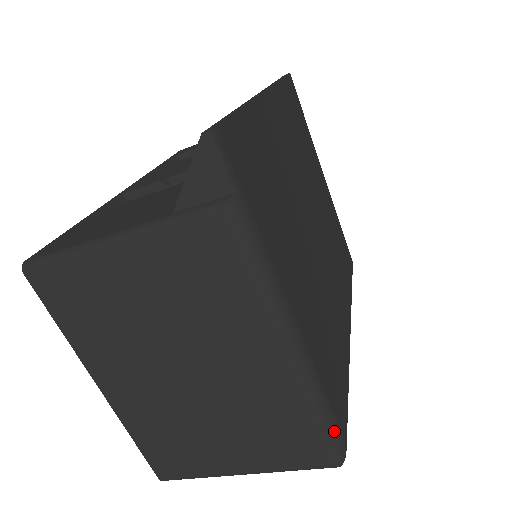
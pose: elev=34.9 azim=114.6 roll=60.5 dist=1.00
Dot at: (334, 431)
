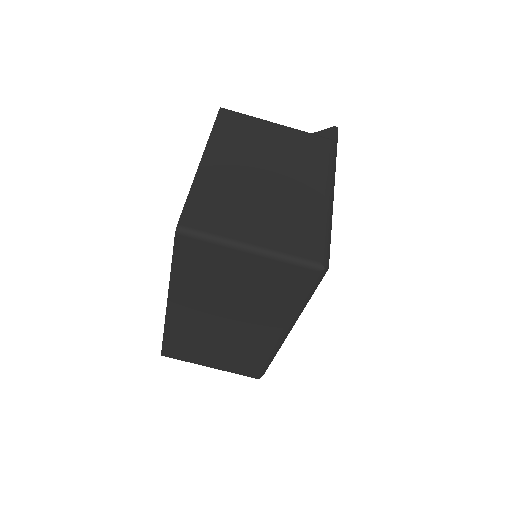
Dot at: (329, 249)
